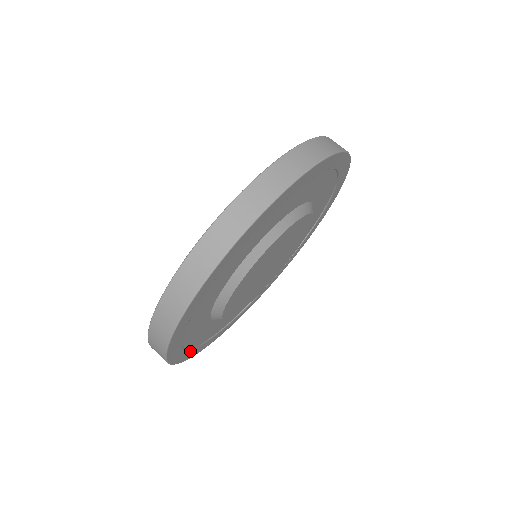
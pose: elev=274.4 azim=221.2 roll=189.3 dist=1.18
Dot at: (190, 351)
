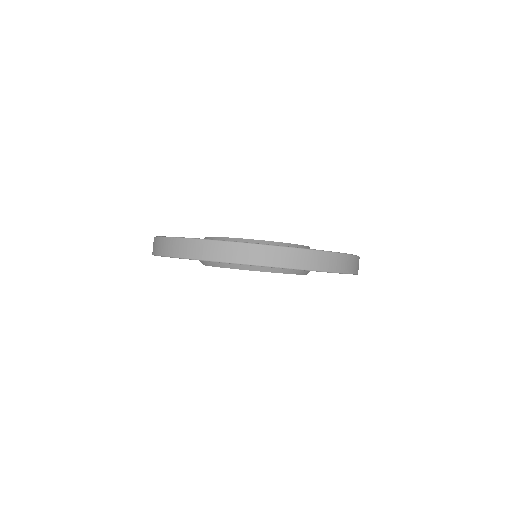
Dot at: occluded
